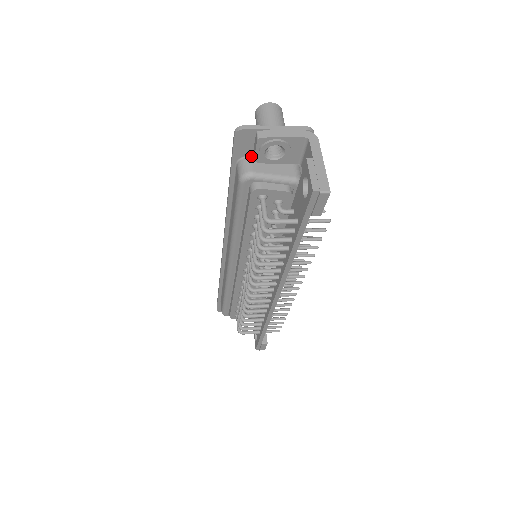
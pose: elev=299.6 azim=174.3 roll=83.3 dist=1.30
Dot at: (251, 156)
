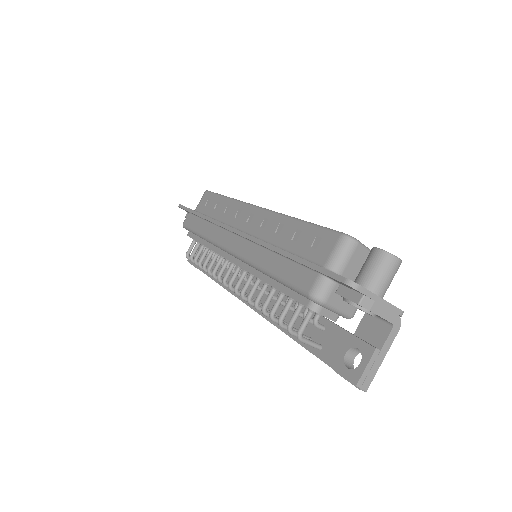
Dot at: (337, 282)
